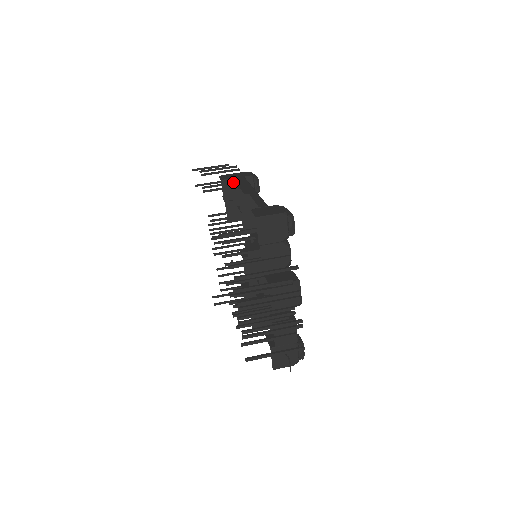
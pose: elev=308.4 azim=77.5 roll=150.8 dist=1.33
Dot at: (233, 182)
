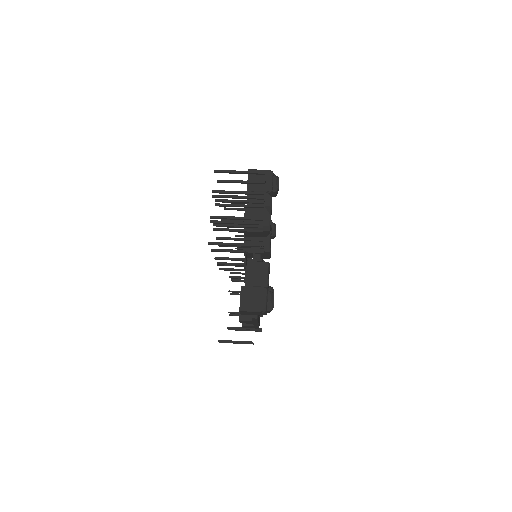
Dot at: occluded
